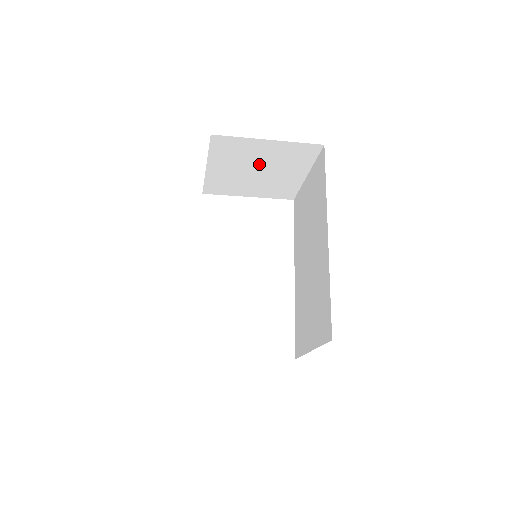
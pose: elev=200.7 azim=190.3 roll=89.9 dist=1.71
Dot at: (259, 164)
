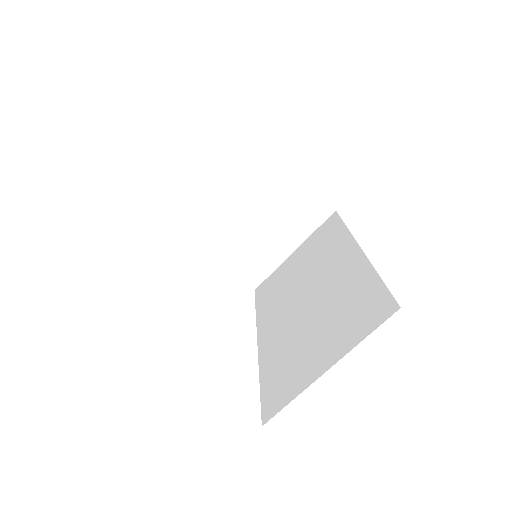
Dot at: (262, 205)
